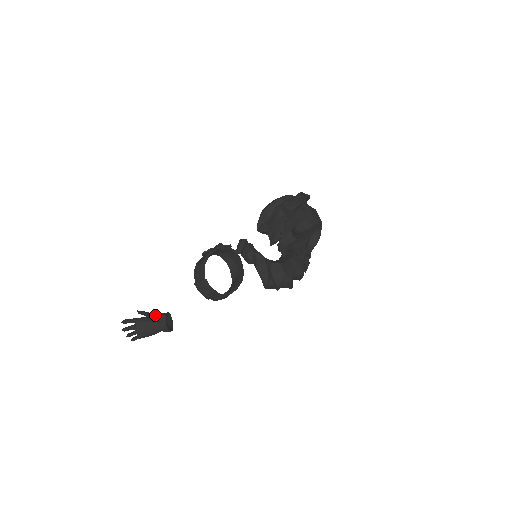
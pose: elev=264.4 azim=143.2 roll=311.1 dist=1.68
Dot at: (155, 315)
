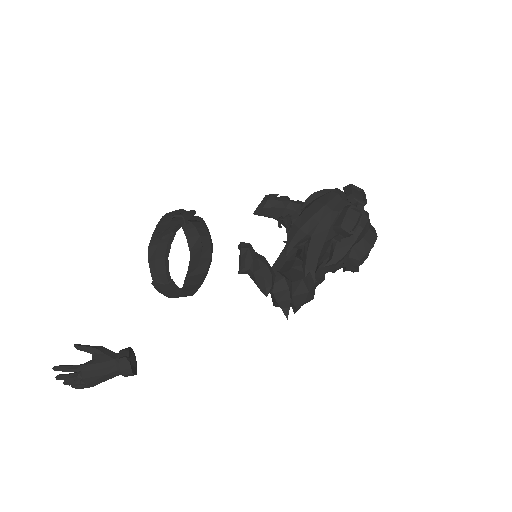
Dot at: (108, 354)
